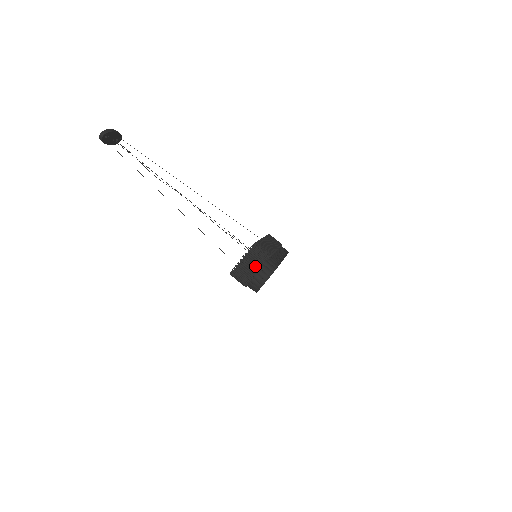
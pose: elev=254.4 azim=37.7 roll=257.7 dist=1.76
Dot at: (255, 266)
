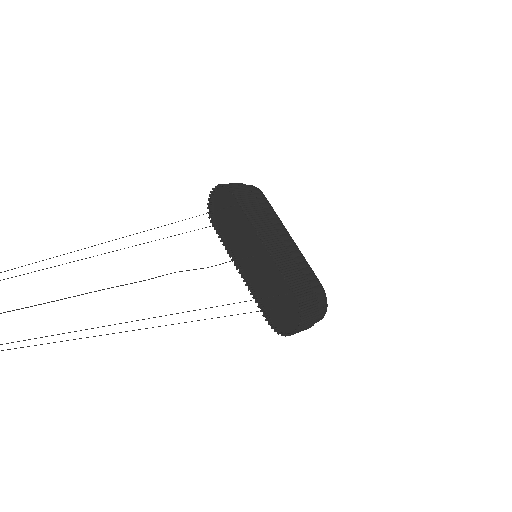
Dot at: (312, 323)
